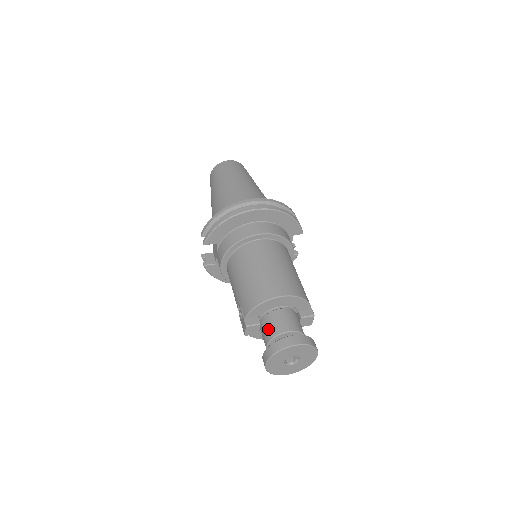
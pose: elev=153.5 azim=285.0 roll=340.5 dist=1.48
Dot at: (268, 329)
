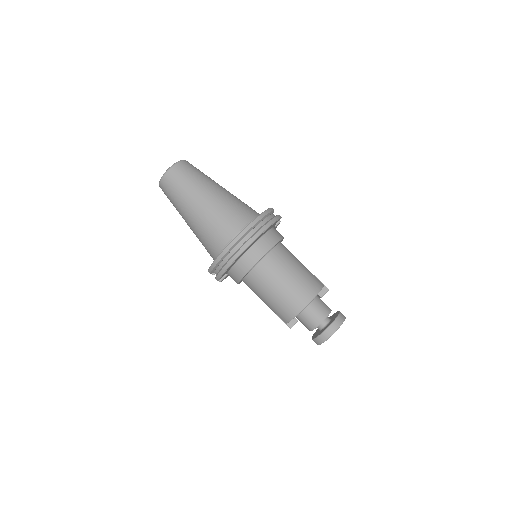
Dot at: (307, 324)
